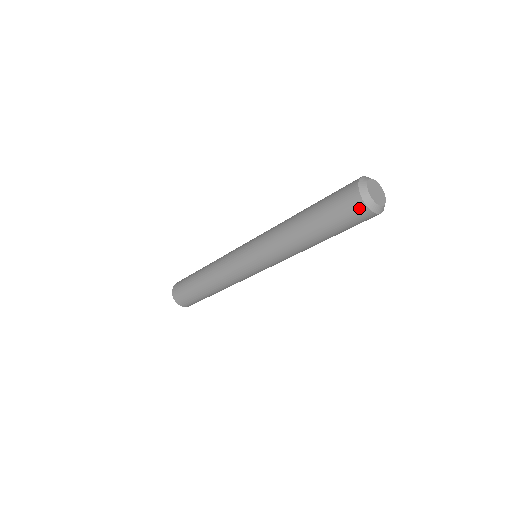
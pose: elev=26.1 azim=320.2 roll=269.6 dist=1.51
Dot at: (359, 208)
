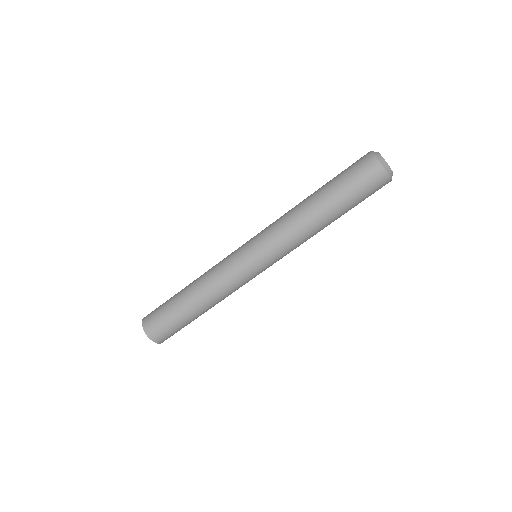
Dot at: (366, 157)
